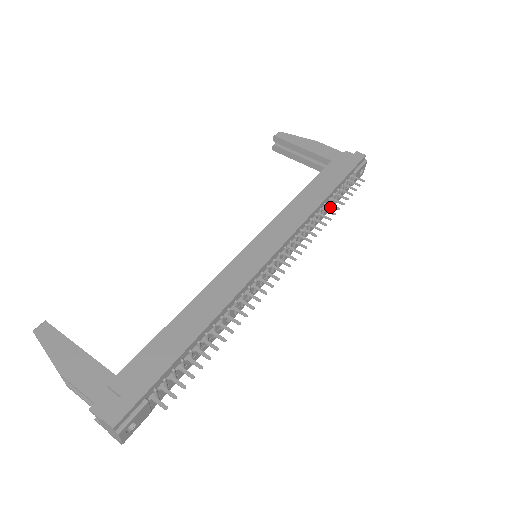
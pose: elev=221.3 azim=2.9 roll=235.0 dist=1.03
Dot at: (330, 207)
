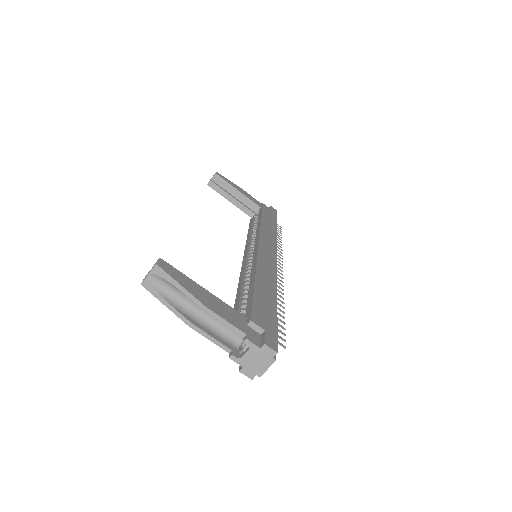
Dot at: occluded
